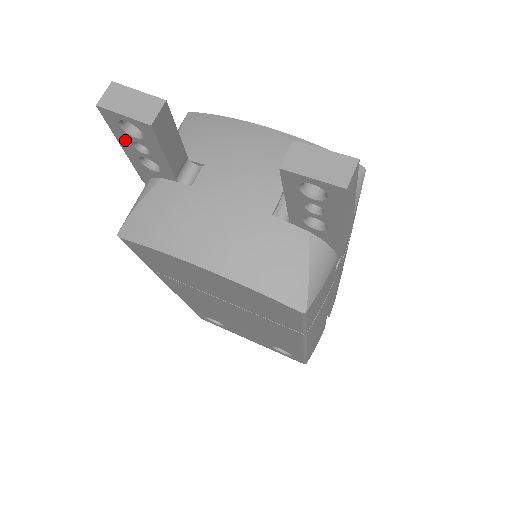
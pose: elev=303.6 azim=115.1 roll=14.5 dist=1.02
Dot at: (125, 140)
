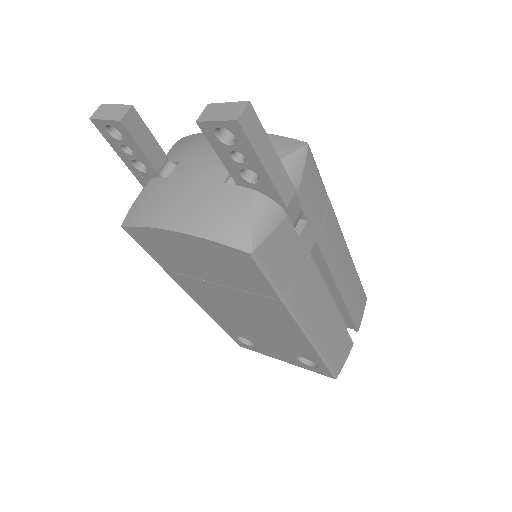
Dot at: (117, 147)
